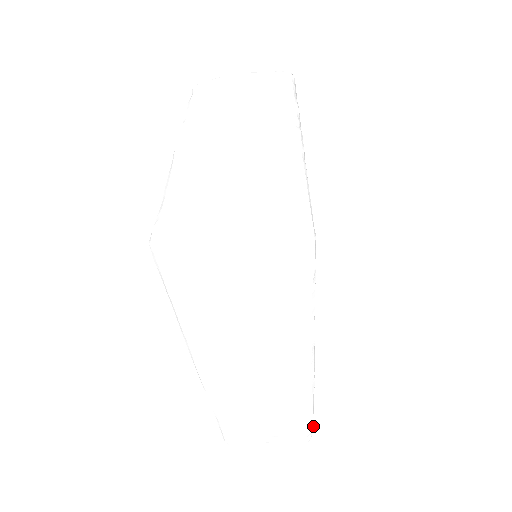
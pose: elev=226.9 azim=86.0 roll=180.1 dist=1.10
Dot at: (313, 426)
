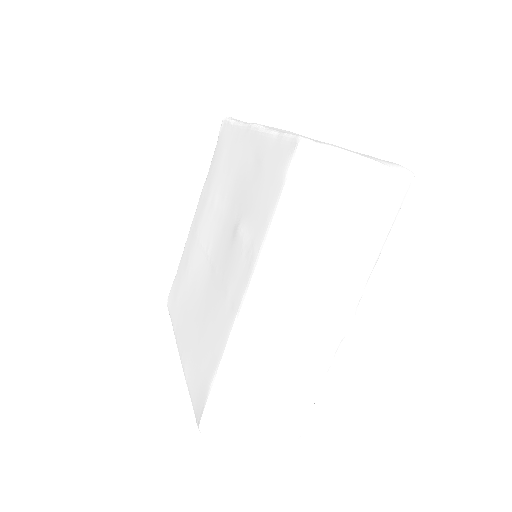
Dot at: occluded
